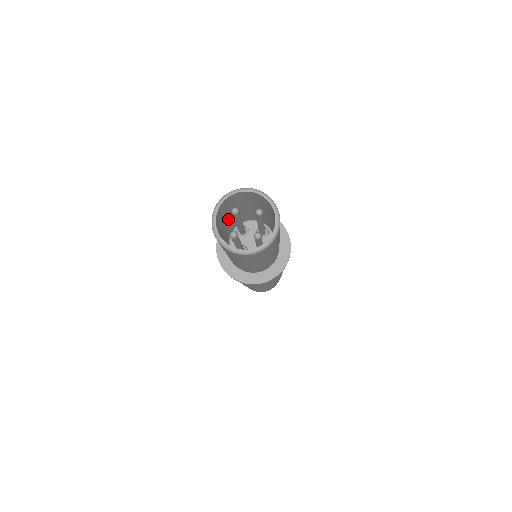
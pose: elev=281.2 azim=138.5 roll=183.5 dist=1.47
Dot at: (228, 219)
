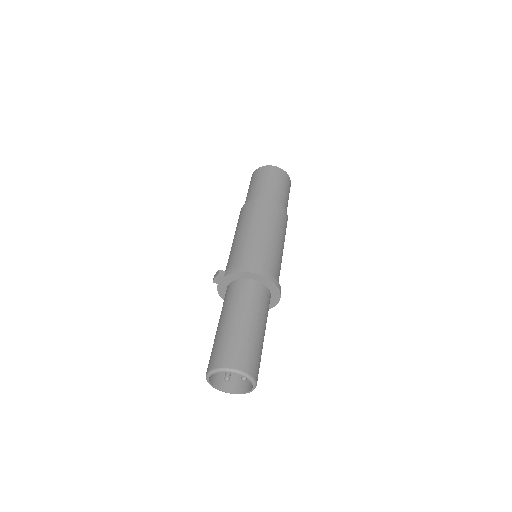
Dot at: occluded
